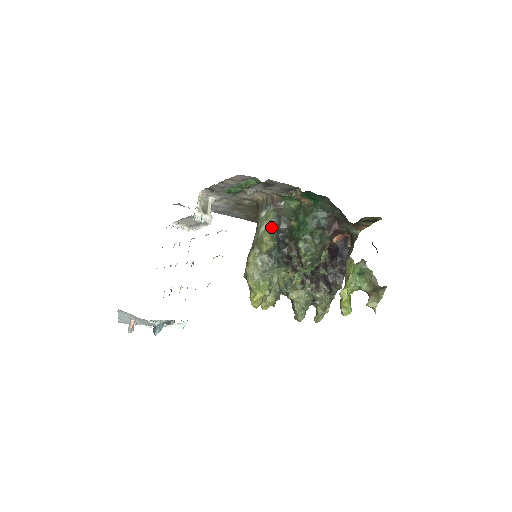
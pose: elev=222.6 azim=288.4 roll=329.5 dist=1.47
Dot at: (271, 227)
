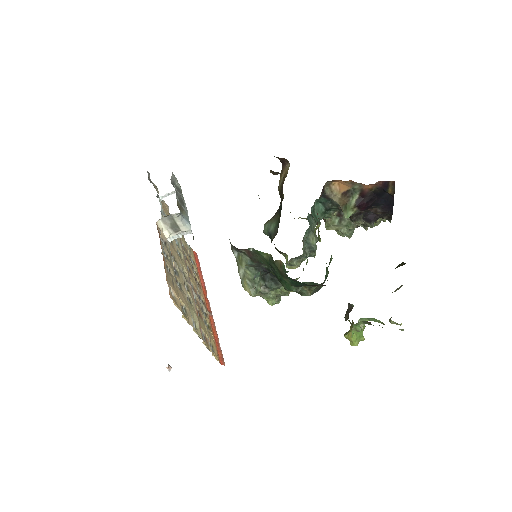
Dot at: (248, 276)
